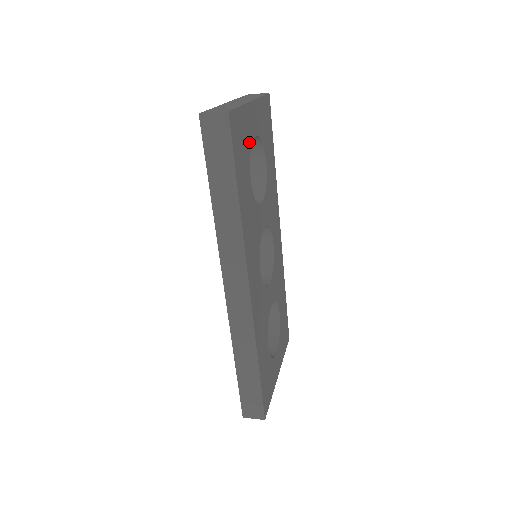
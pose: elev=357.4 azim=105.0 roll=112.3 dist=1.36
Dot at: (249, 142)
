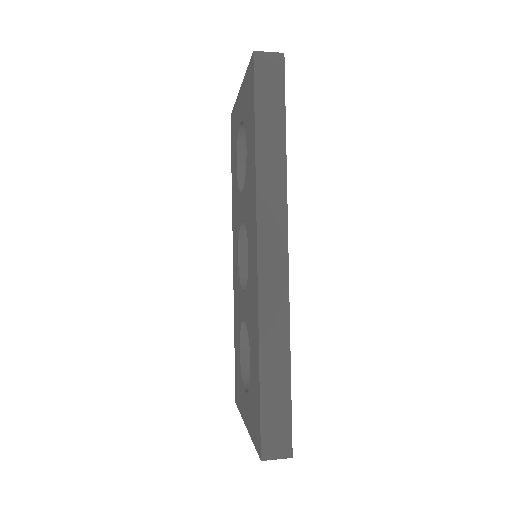
Dot at: occluded
